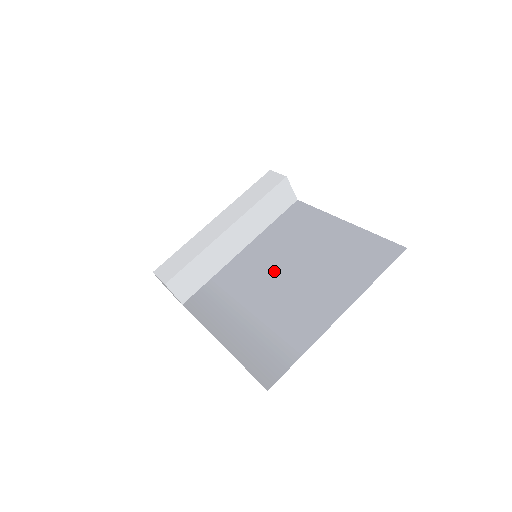
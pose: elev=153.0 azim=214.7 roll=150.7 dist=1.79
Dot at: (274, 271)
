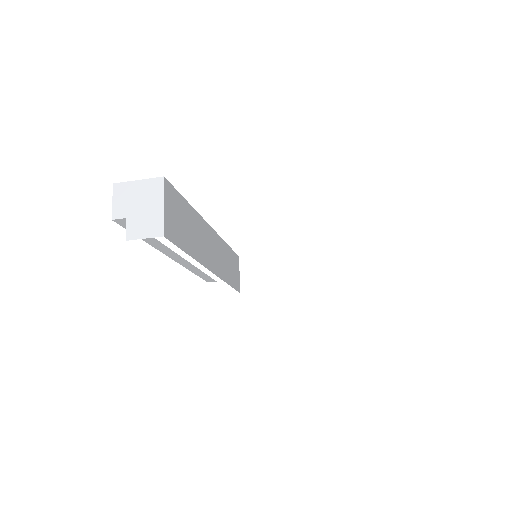
Dot at: occluded
